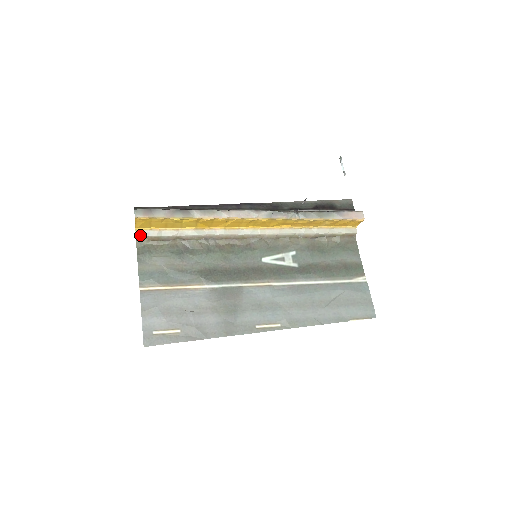
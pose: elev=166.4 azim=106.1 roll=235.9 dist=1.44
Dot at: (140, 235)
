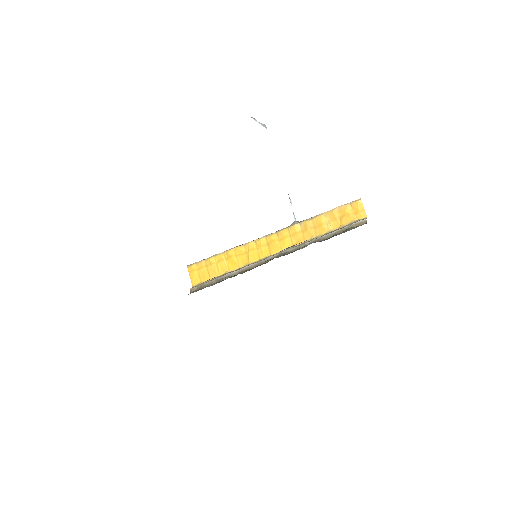
Dot at: (193, 288)
